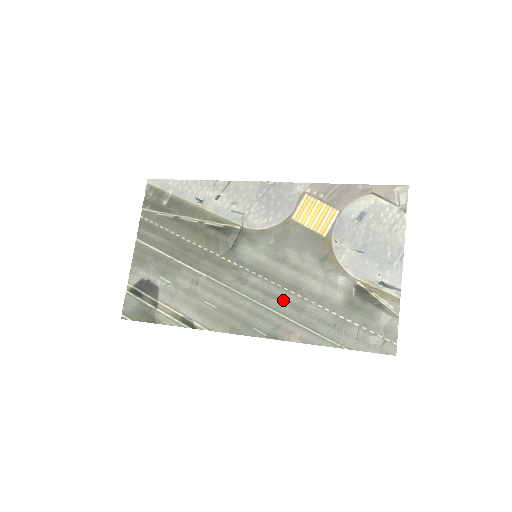
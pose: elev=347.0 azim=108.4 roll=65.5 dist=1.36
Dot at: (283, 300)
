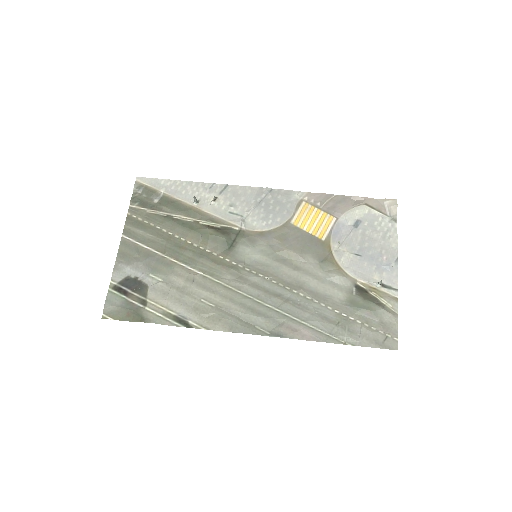
Dot at: (285, 299)
